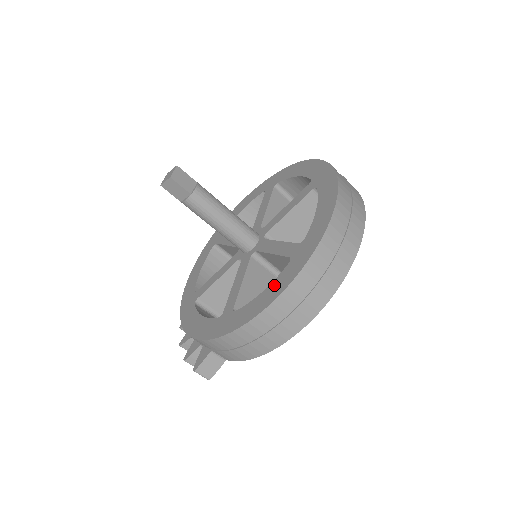
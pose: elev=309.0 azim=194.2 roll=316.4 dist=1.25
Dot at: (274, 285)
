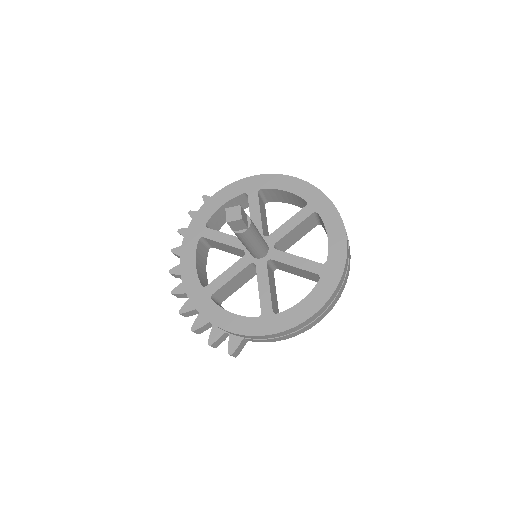
Dot at: (313, 297)
